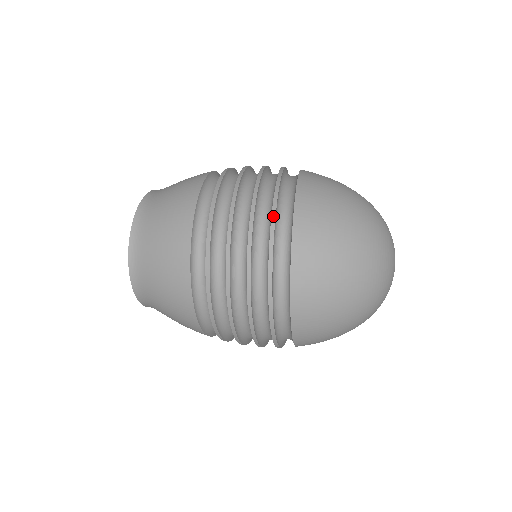
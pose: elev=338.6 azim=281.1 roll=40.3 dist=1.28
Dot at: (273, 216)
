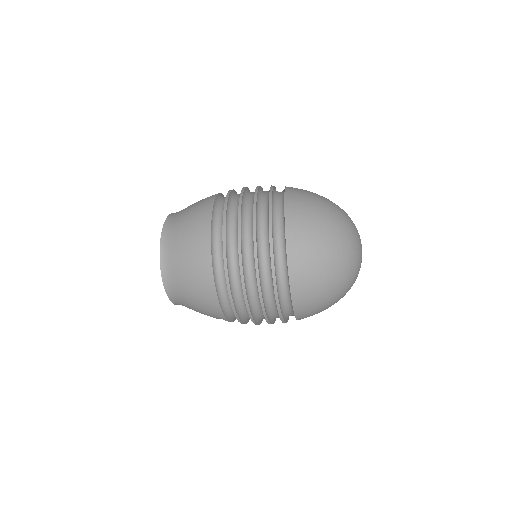
Dot at: occluded
